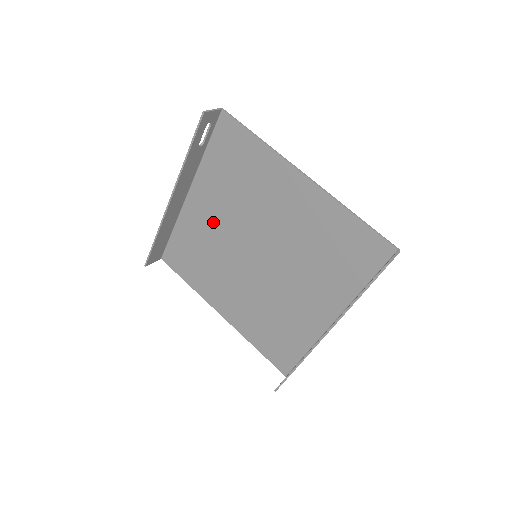
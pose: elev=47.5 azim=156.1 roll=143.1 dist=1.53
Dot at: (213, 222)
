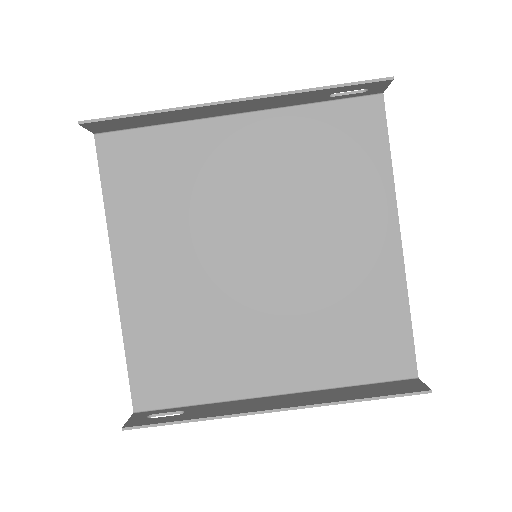
Dot at: (237, 173)
